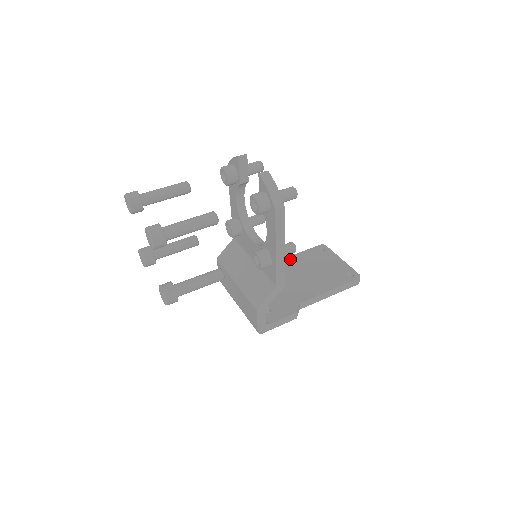
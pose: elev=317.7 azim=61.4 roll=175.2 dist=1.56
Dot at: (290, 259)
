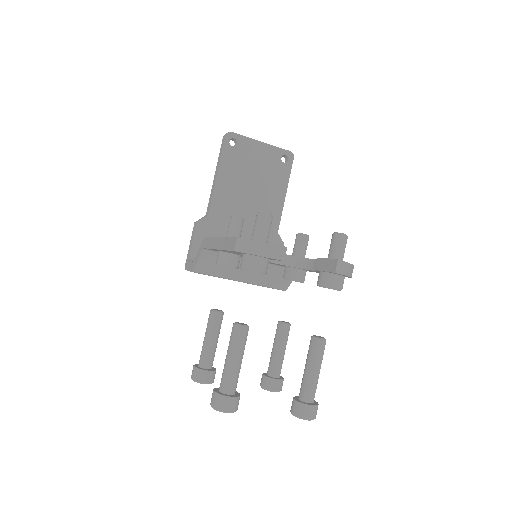
Dot at: (220, 185)
